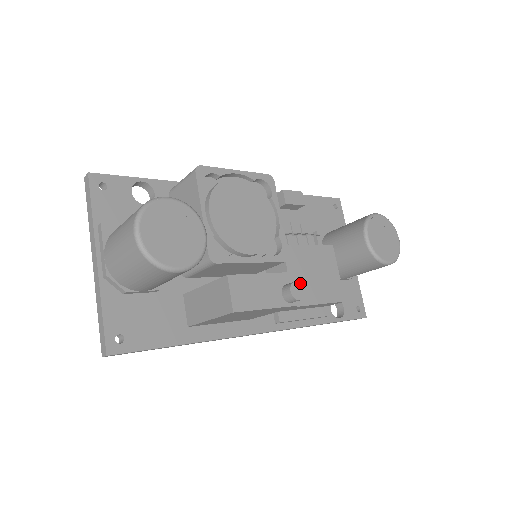
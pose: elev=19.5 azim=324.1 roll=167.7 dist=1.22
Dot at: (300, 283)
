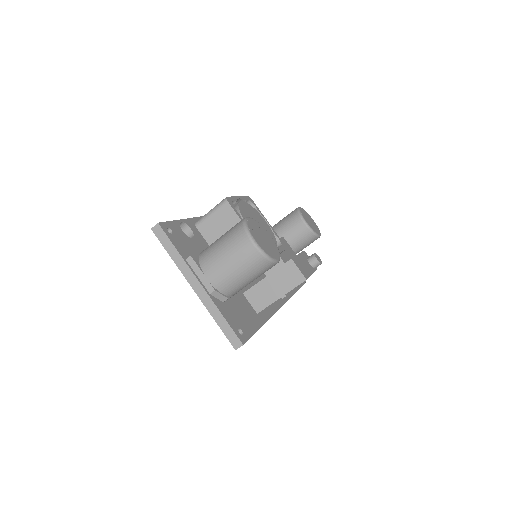
Dot at: (316, 254)
